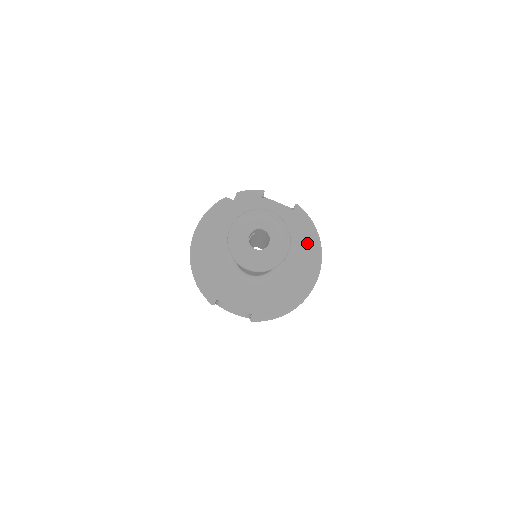
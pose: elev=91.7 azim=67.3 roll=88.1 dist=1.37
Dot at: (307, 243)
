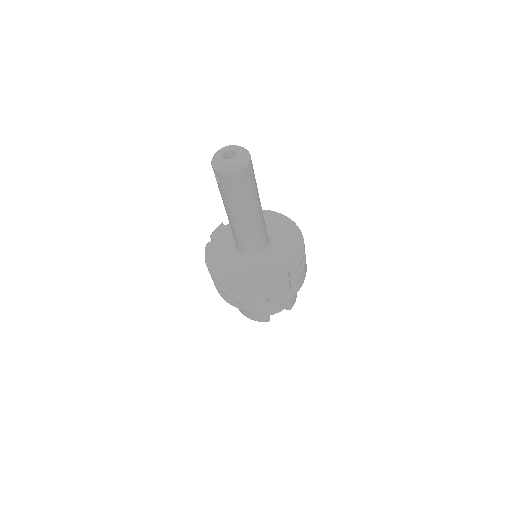
Dot at: (271, 218)
